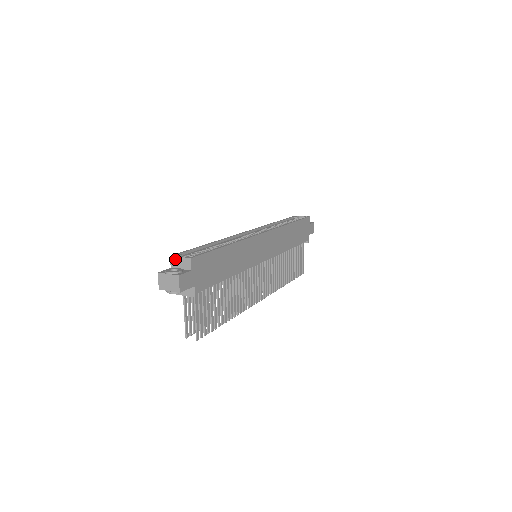
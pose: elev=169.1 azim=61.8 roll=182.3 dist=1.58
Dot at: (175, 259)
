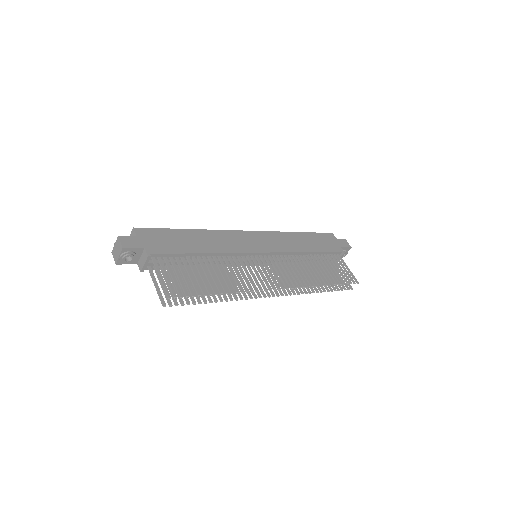
Dot at: occluded
